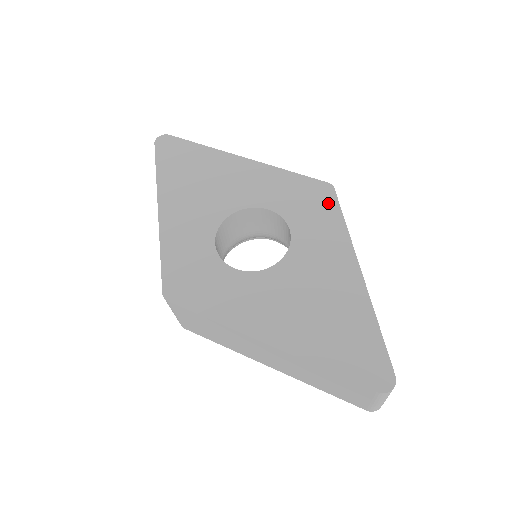
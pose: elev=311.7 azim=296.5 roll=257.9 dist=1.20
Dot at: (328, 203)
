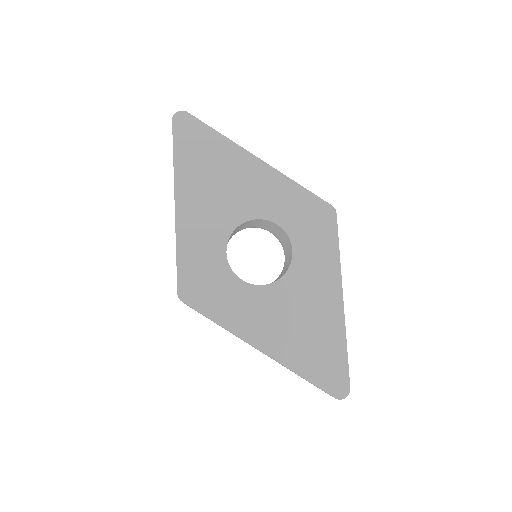
Dot at: (329, 228)
